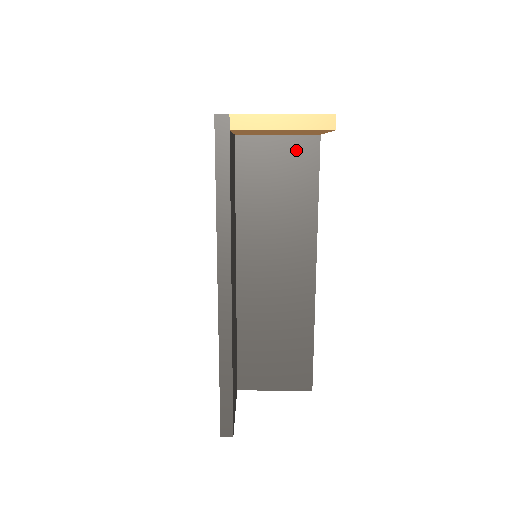
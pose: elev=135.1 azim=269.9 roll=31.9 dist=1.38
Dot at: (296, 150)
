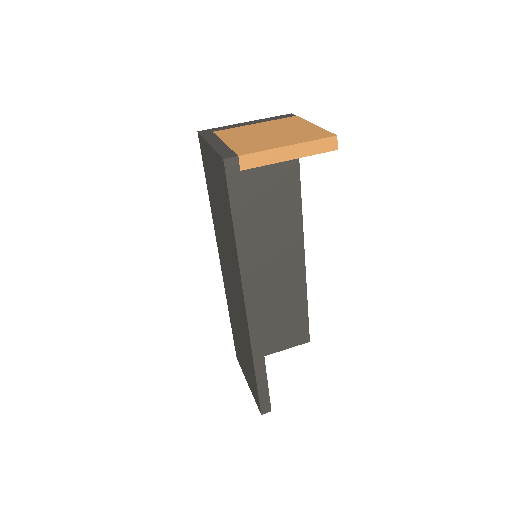
Dot at: occluded
